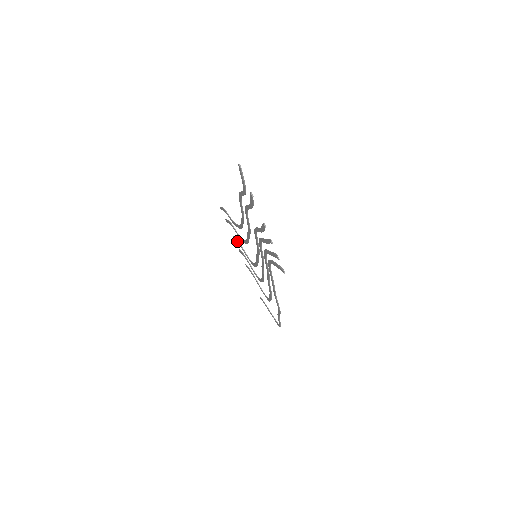
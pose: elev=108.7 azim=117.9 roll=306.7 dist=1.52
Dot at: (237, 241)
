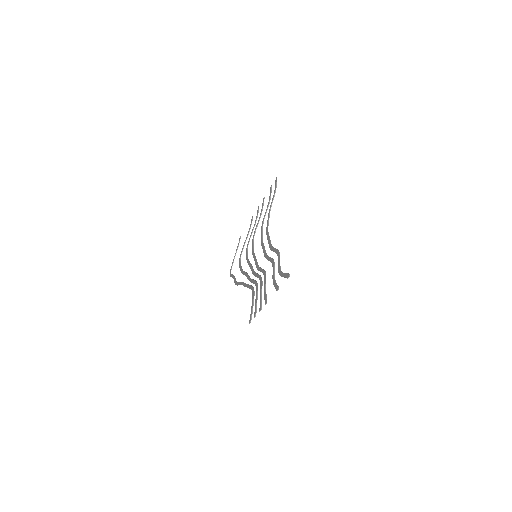
Dot at: (262, 209)
